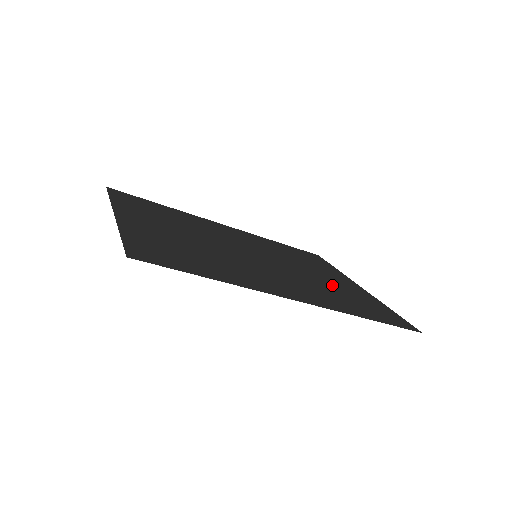
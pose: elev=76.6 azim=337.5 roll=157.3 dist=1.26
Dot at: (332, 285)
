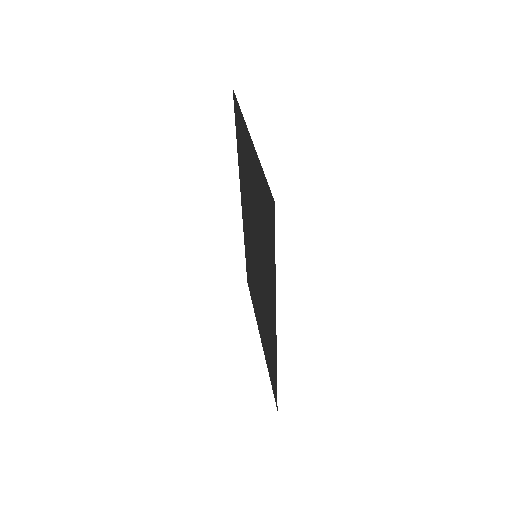
Dot at: (263, 323)
